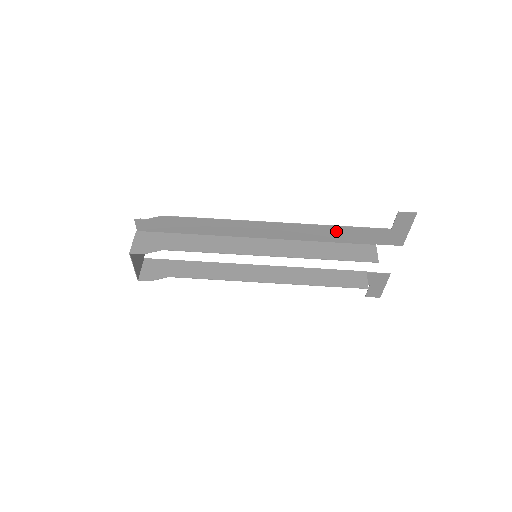
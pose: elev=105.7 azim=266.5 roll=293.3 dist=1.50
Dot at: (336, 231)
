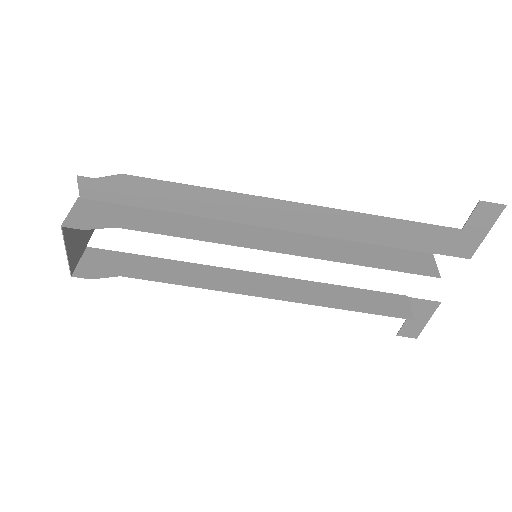
Dot at: (381, 226)
